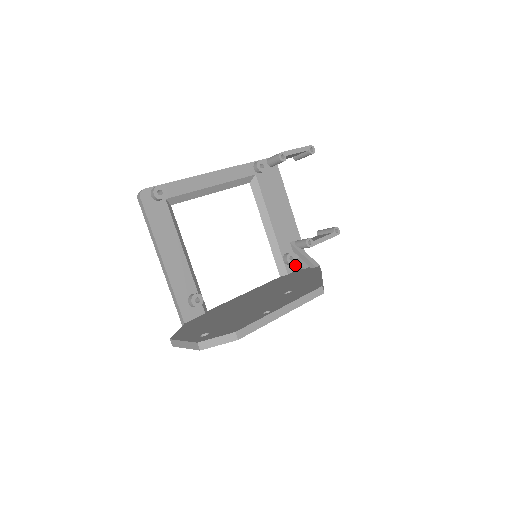
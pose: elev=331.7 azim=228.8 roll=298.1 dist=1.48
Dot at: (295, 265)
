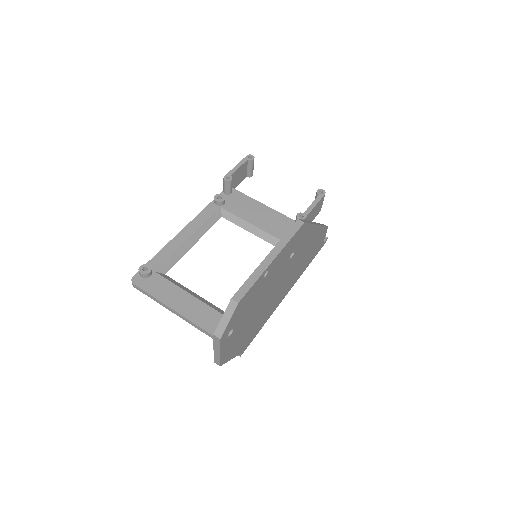
Dot at: occluded
